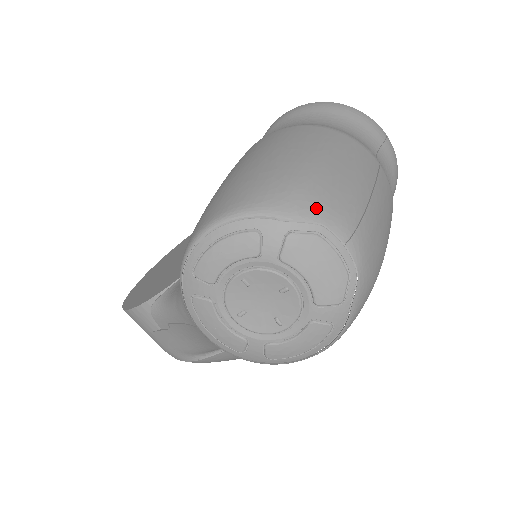
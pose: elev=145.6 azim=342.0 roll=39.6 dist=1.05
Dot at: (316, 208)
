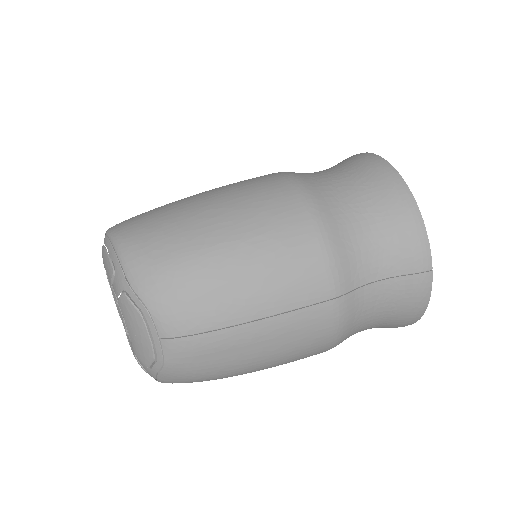
Dot at: (156, 294)
